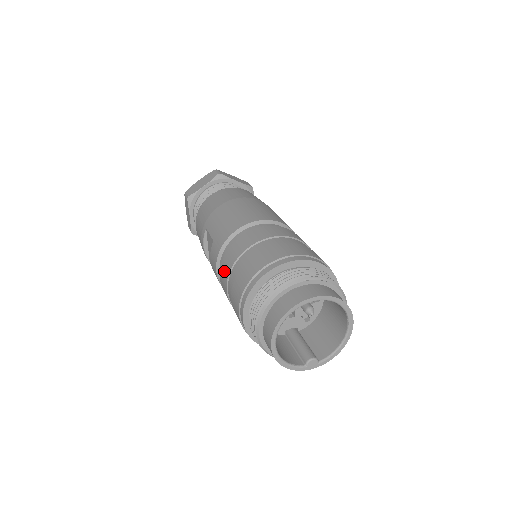
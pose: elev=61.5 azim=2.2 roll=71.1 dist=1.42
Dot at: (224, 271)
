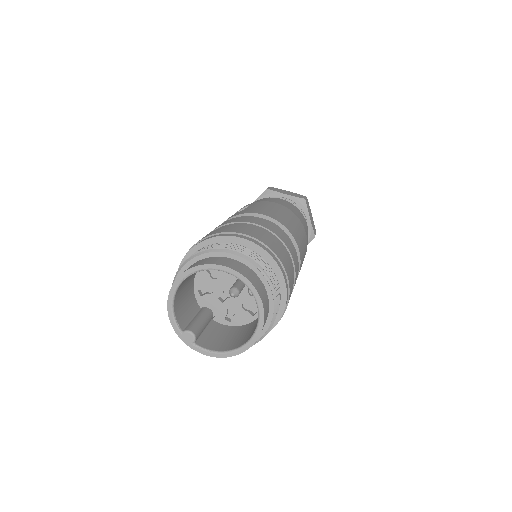
Dot at: occluded
